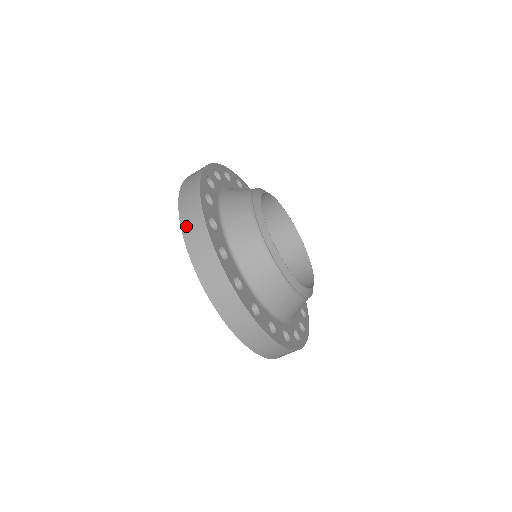
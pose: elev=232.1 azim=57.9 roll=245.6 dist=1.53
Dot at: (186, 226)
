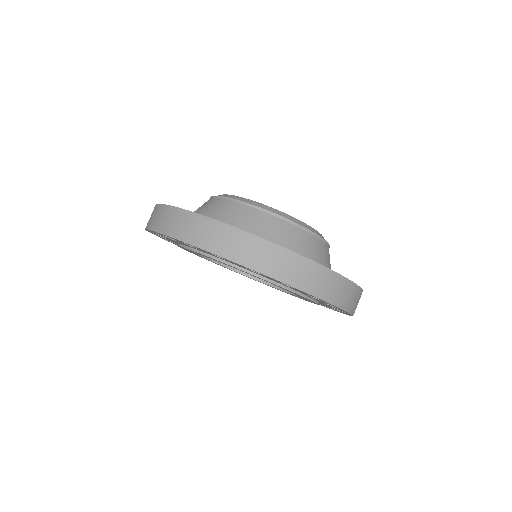
Dot at: (157, 225)
